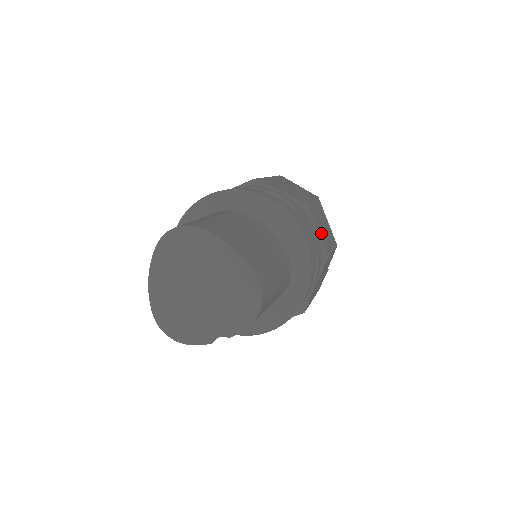
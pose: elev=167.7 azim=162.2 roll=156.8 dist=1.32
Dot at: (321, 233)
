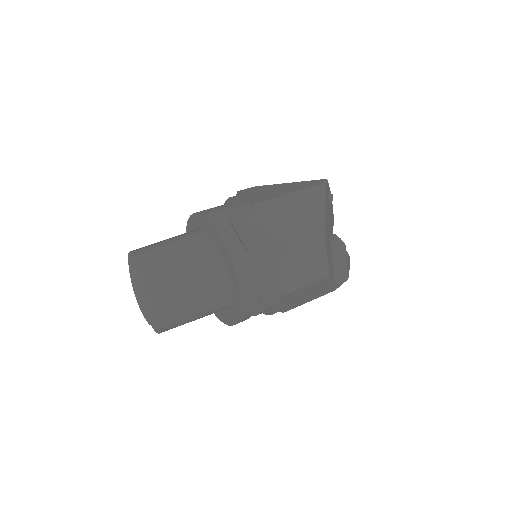
Dot at: (289, 272)
